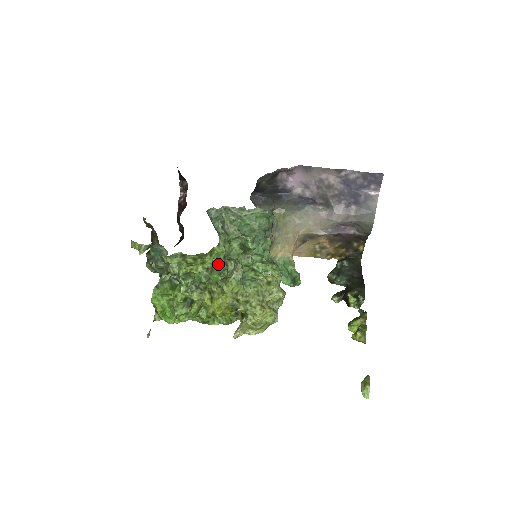
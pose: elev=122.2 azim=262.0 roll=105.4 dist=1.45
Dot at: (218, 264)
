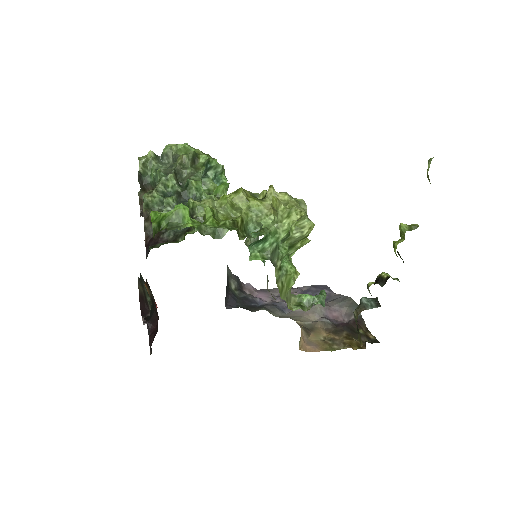
Dot at: (222, 166)
